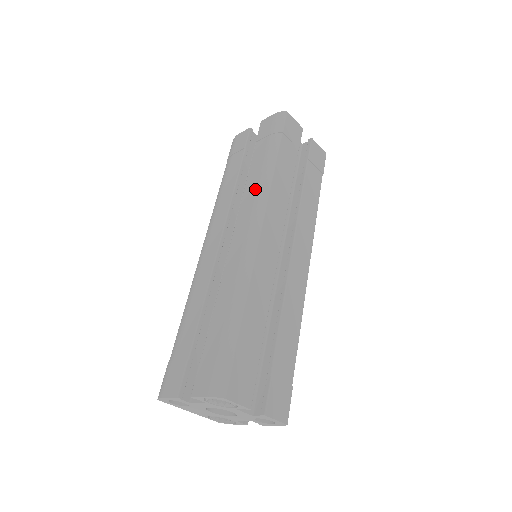
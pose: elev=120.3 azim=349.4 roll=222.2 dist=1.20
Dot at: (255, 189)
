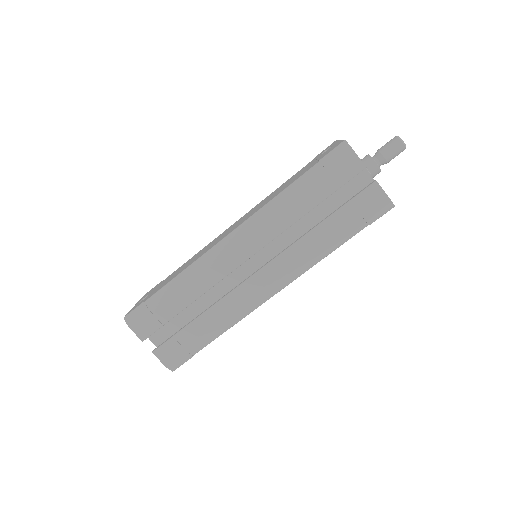
Dot at: (303, 258)
